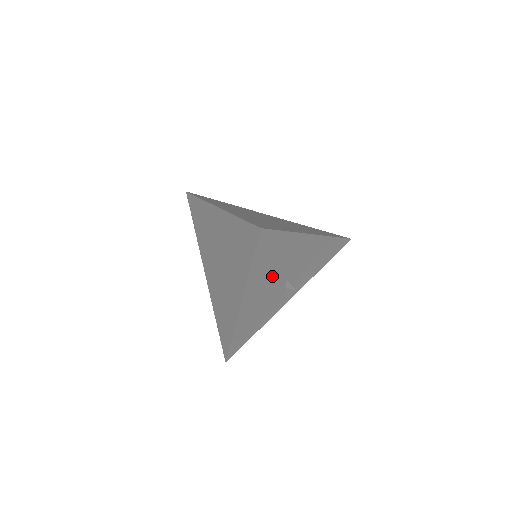
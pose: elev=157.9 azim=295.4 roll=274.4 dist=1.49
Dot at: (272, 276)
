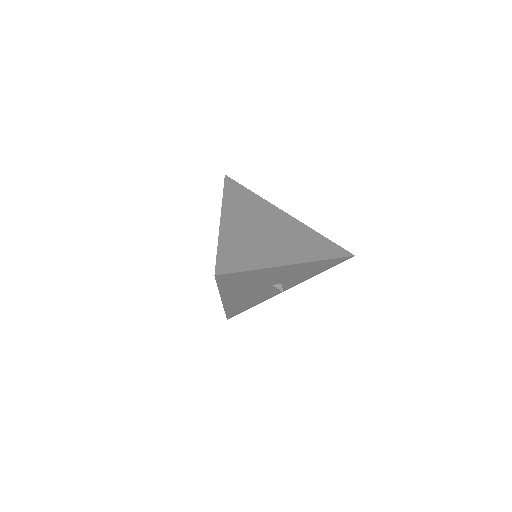
Dot at: (250, 286)
